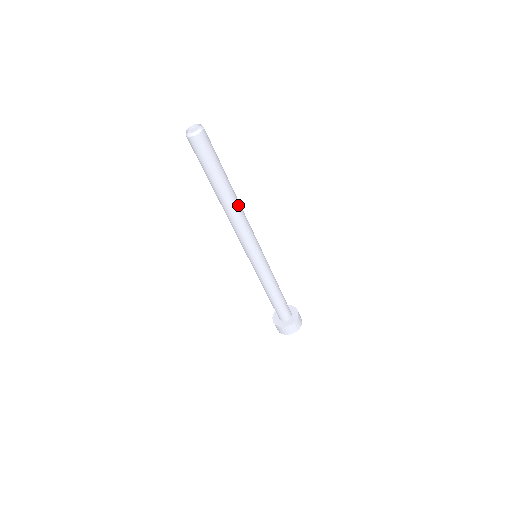
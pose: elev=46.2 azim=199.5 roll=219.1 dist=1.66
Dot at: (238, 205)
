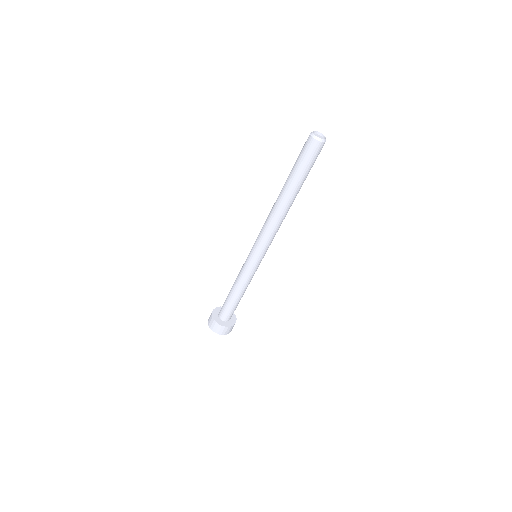
Dot at: occluded
